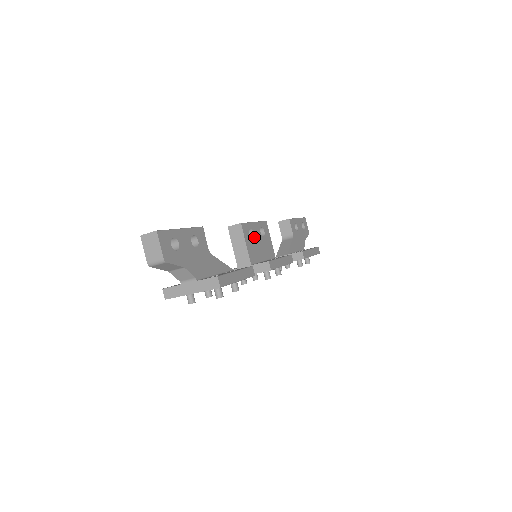
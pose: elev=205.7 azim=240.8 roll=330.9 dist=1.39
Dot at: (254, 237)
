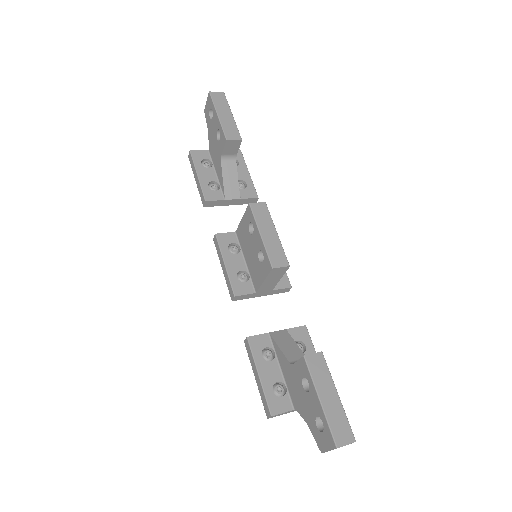
Dot at: occluded
